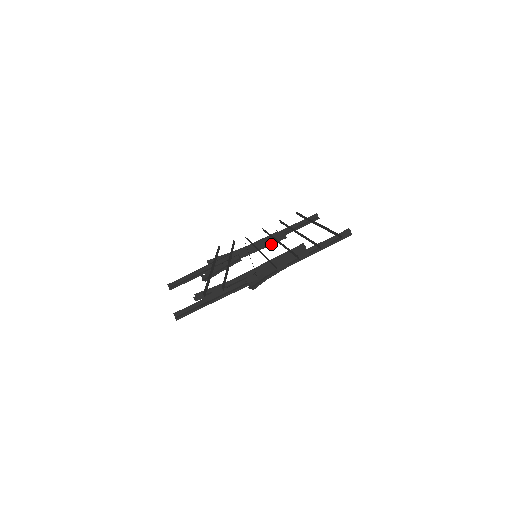
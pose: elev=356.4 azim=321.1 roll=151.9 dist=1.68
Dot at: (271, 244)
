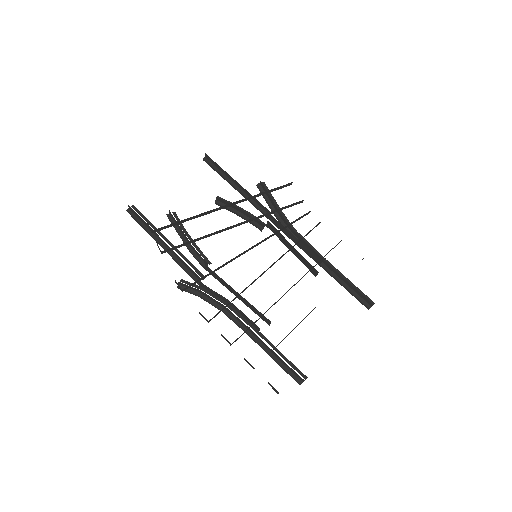
Dot at: (300, 259)
